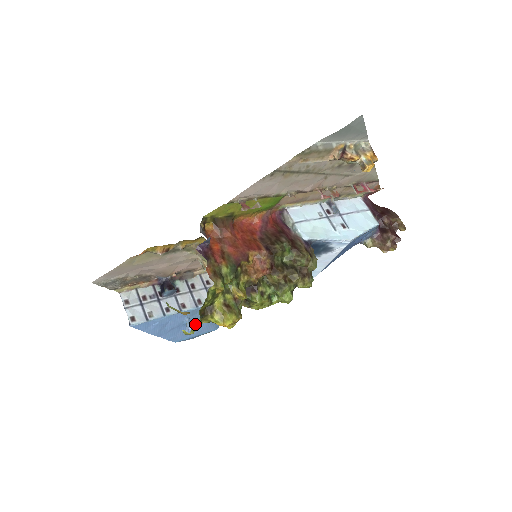
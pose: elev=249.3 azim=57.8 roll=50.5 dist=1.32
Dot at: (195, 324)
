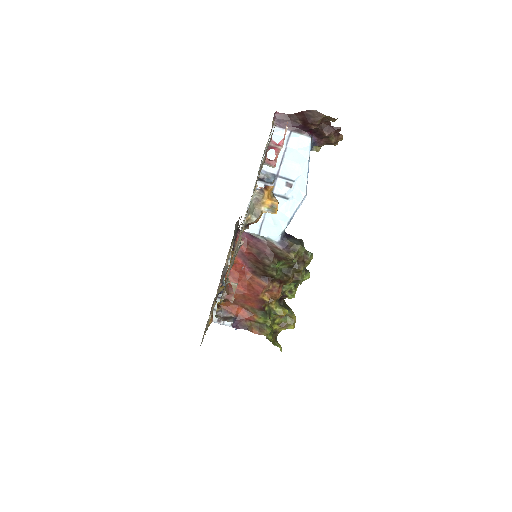
Dot at: occluded
